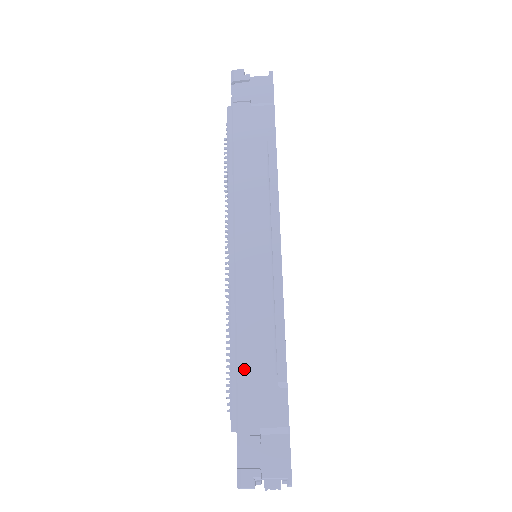
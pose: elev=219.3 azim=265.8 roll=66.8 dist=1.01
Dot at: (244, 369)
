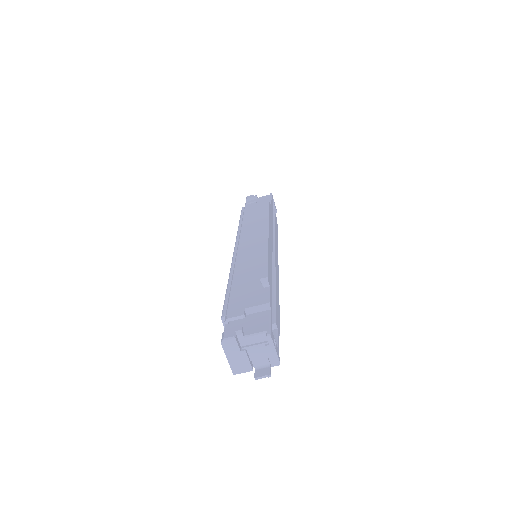
Dot at: (236, 286)
